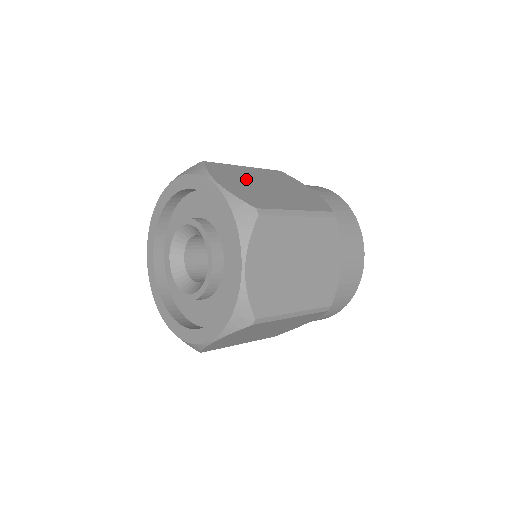
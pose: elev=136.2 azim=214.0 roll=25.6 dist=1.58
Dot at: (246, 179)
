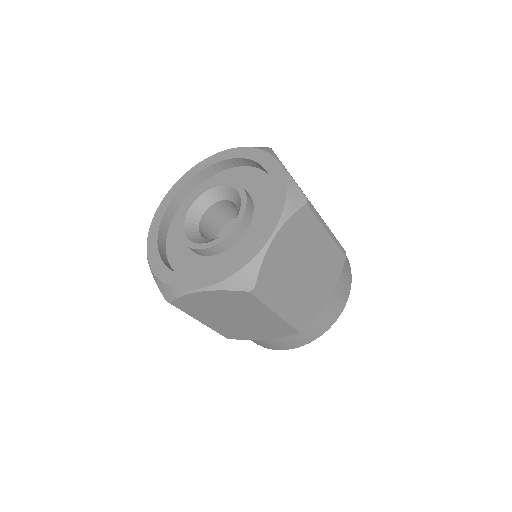
Dot at: occluded
